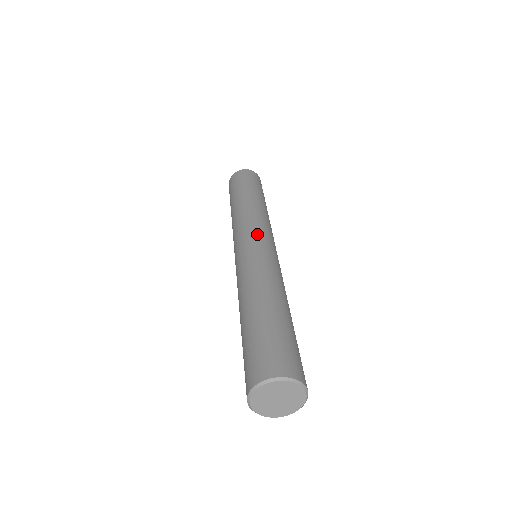
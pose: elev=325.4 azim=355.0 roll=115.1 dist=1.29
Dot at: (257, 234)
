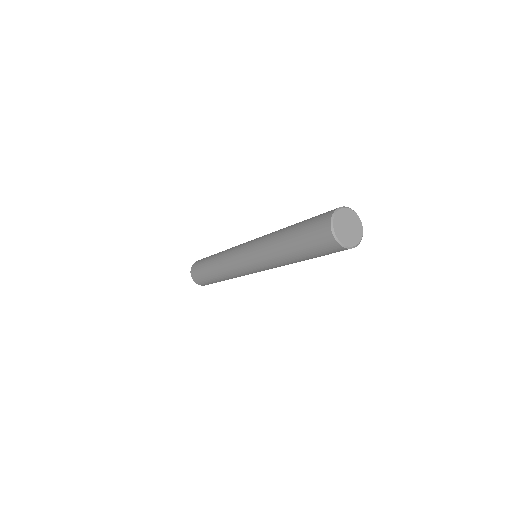
Dot at: occluded
